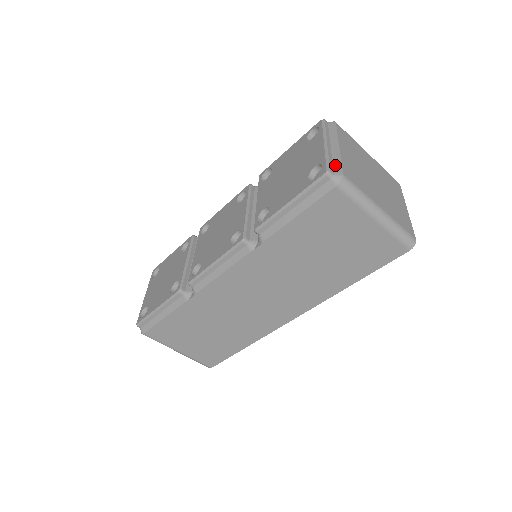
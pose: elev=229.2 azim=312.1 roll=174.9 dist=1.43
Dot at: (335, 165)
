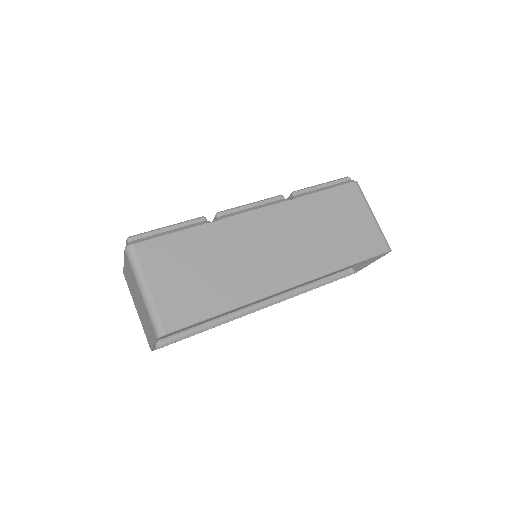
Dot at: occluded
